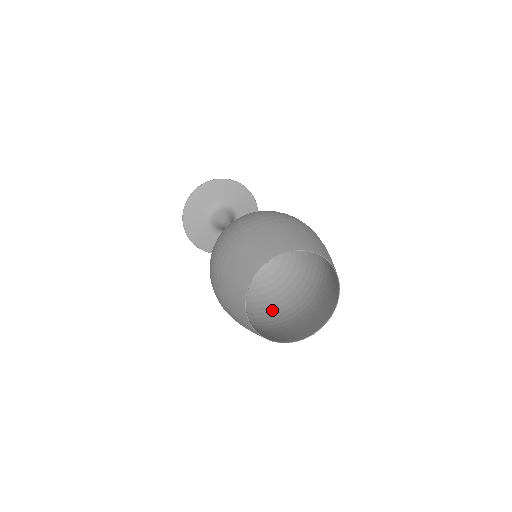
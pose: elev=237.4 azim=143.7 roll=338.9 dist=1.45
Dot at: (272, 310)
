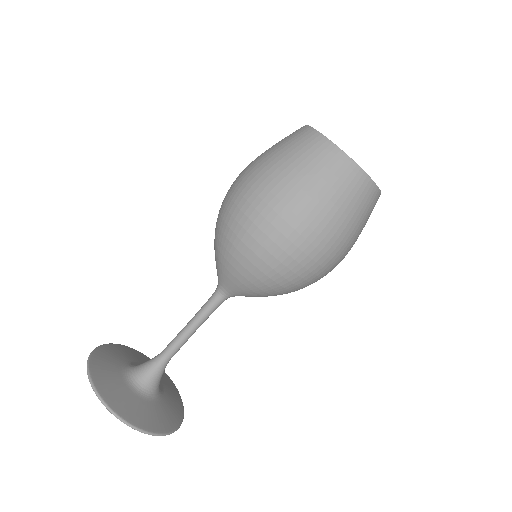
Dot at: (316, 275)
